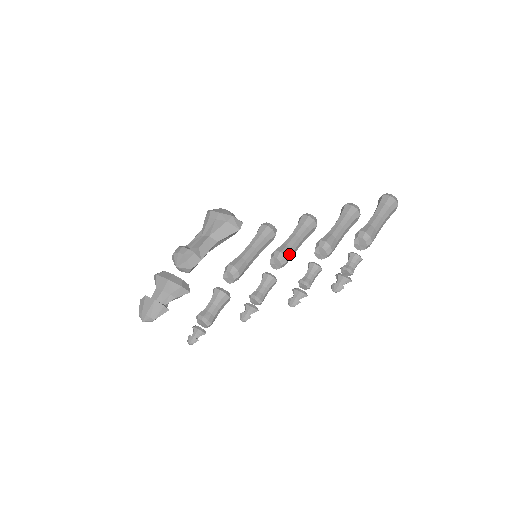
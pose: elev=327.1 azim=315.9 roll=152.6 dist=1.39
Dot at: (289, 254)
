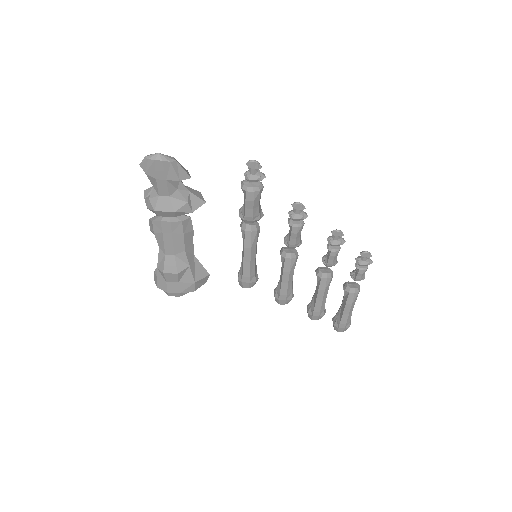
Dot at: occluded
